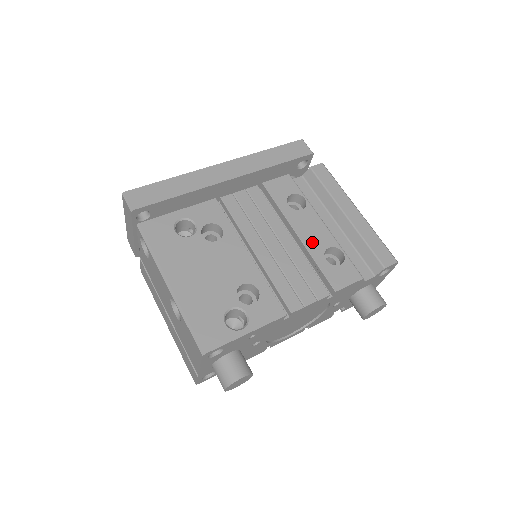
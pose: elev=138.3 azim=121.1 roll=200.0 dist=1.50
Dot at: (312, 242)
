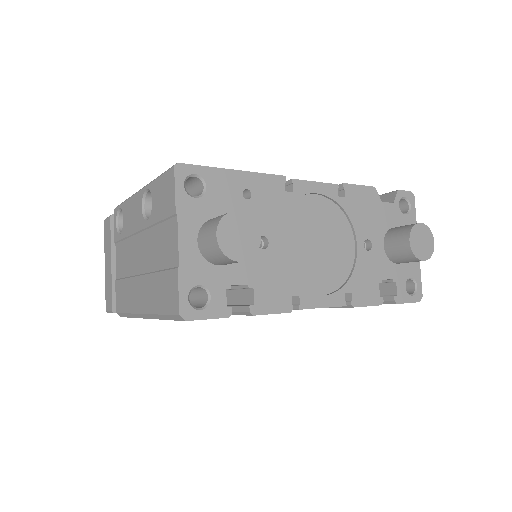
Dot at: occluded
